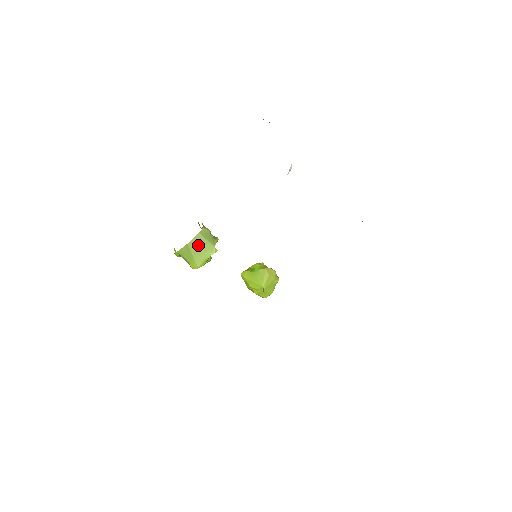
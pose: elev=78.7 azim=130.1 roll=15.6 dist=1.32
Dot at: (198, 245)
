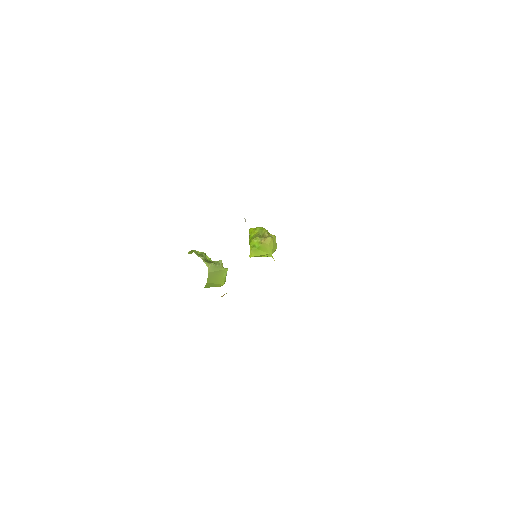
Dot at: (214, 277)
